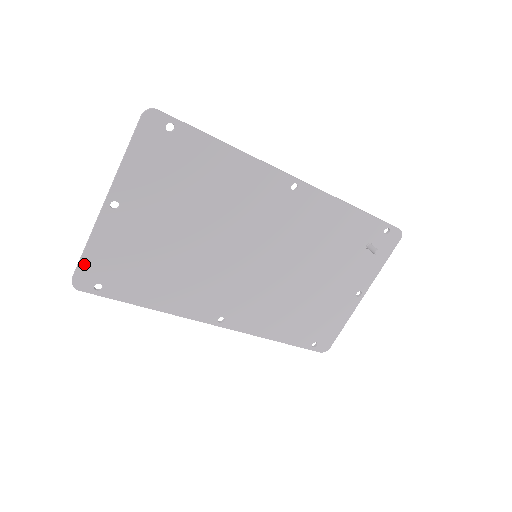
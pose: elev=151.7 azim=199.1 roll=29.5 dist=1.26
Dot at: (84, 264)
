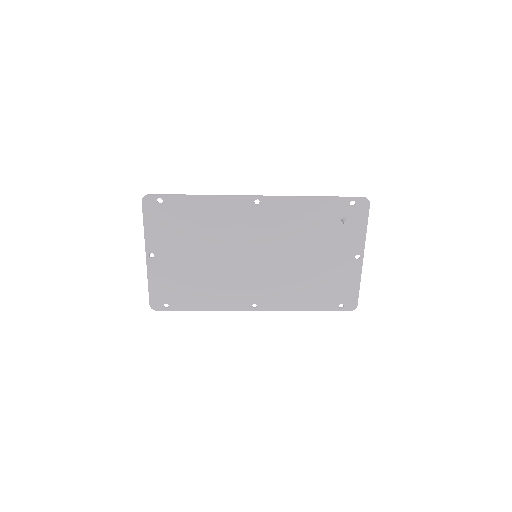
Dot at: (152, 294)
